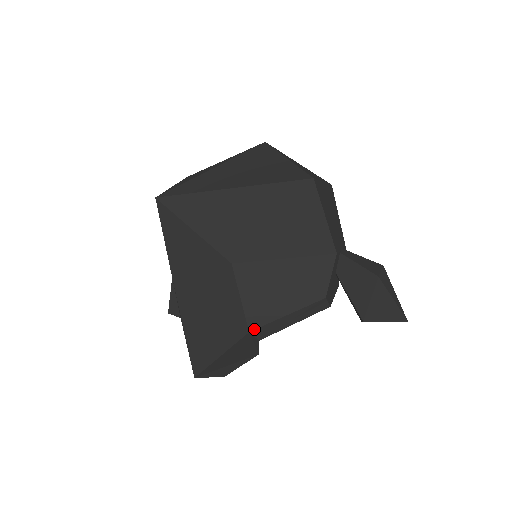
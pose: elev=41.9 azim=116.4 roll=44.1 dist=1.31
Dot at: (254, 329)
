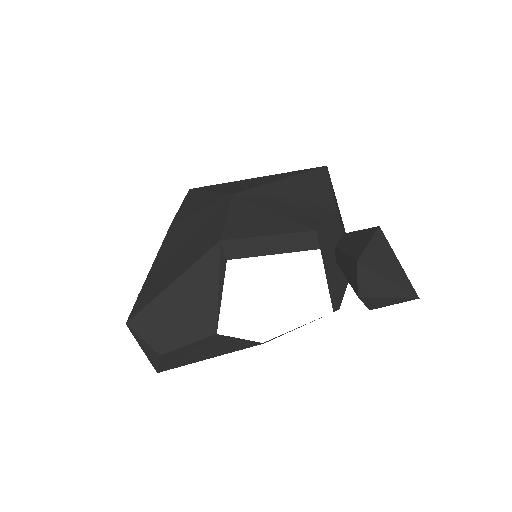
Dot at: (227, 239)
